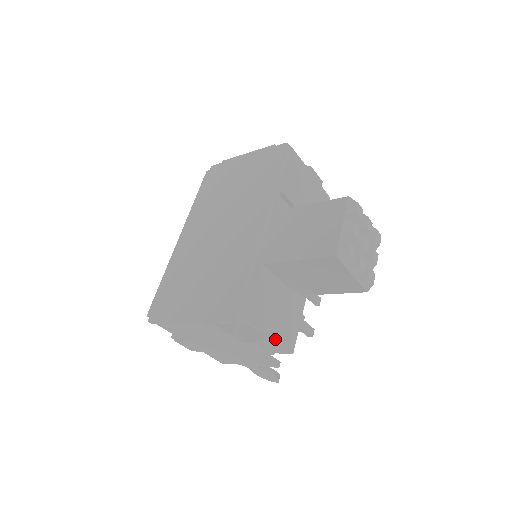
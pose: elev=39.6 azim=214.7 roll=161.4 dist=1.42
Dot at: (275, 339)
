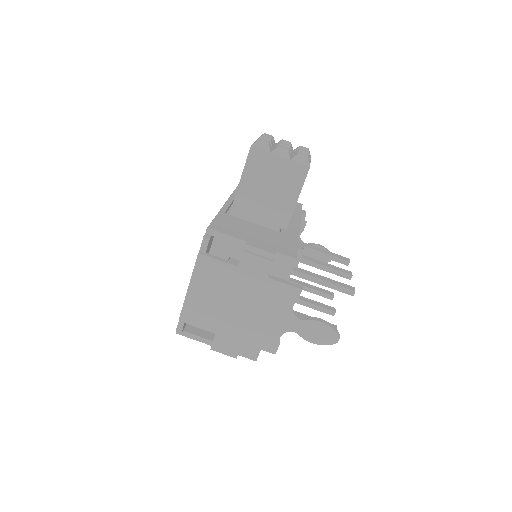
Dot at: (264, 247)
